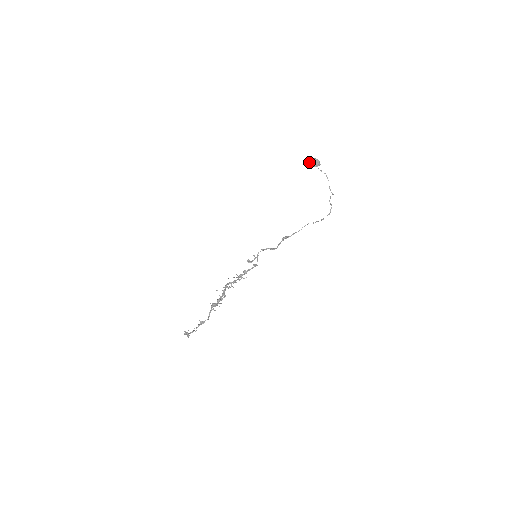
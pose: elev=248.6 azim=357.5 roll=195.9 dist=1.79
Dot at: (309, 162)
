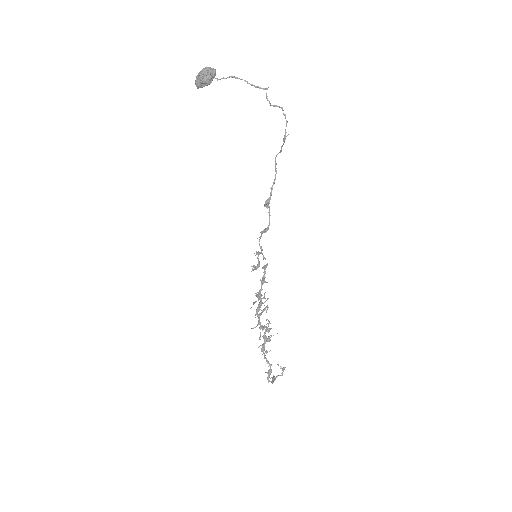
Dot at: (199, 85)
